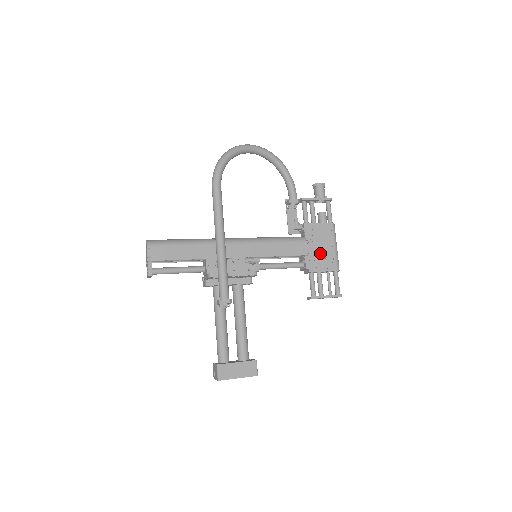
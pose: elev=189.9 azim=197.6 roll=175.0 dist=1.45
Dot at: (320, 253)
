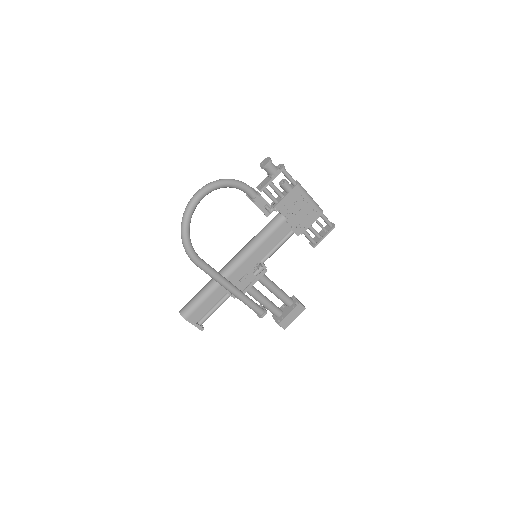
Dot at: (301, 216)
